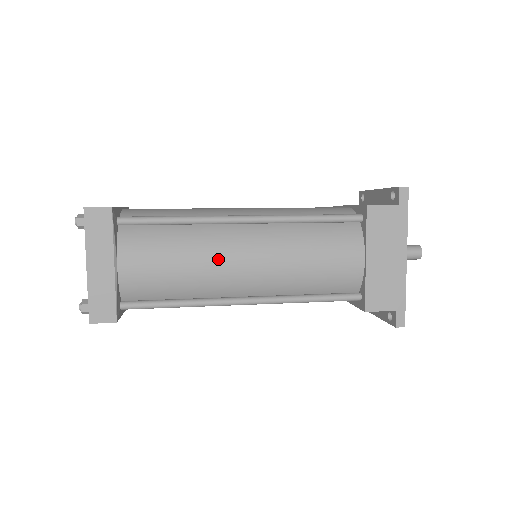
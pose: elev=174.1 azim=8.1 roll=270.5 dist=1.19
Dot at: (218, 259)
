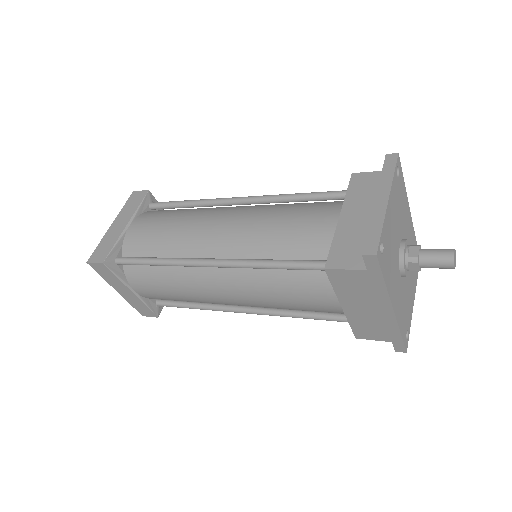
Dot at: (201, 293)
